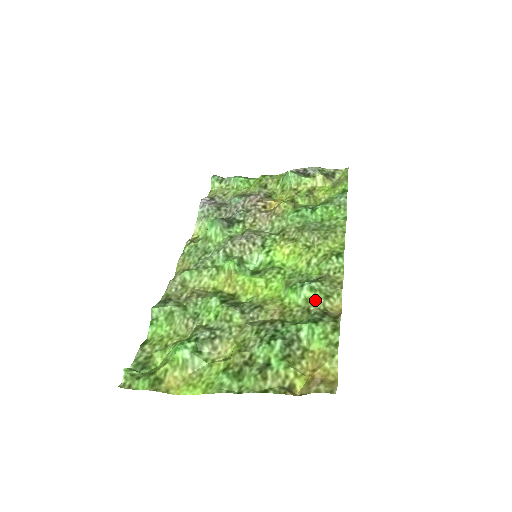
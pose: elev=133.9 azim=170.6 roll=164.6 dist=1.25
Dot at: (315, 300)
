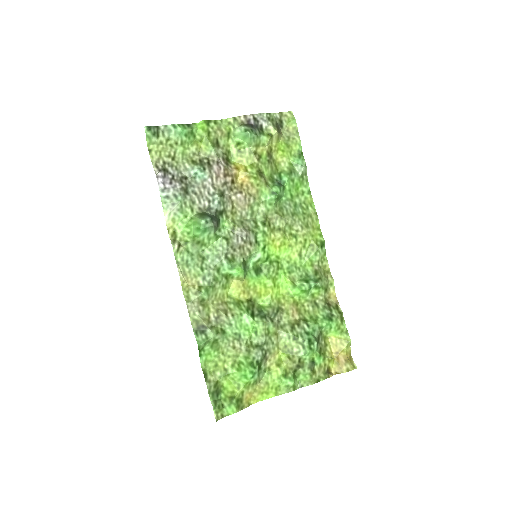
Dot at: (319, 295)
